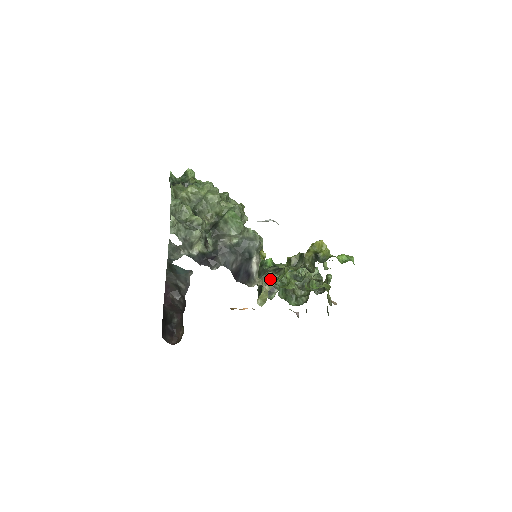
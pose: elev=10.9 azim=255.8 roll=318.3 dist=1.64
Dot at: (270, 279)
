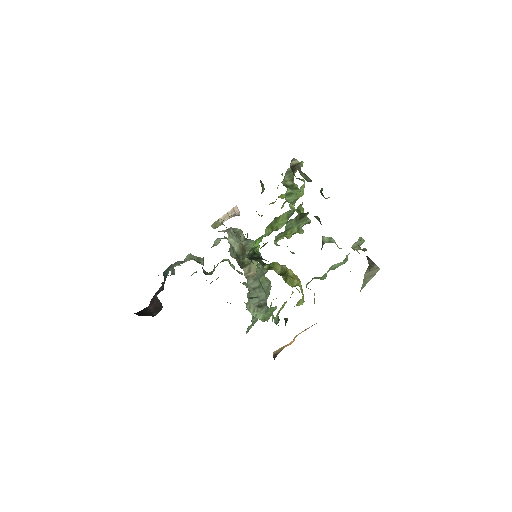
Dot at: occluded
